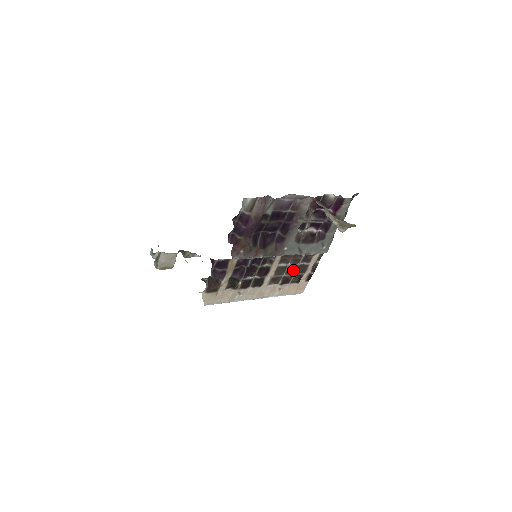
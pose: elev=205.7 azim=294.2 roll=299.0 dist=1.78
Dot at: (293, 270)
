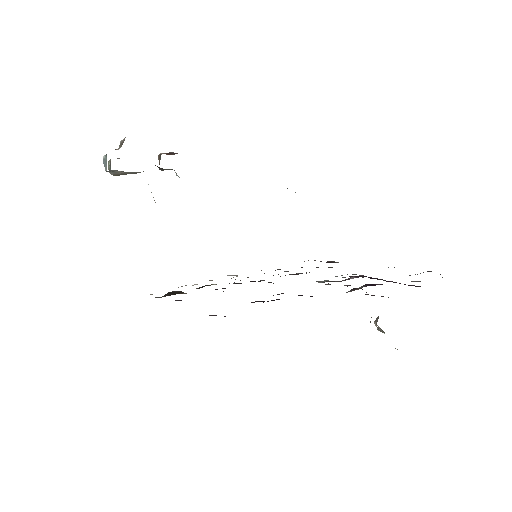
Dot at: occluded
